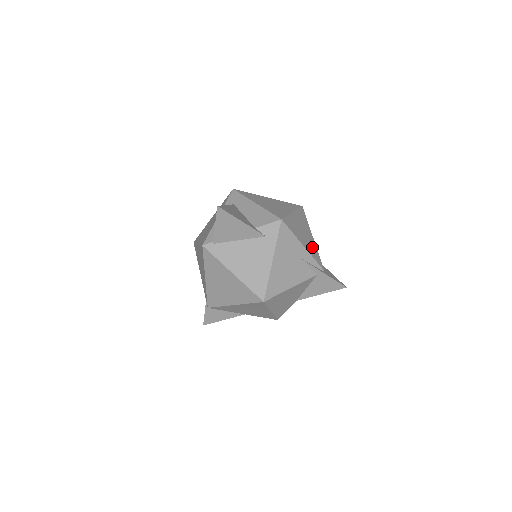
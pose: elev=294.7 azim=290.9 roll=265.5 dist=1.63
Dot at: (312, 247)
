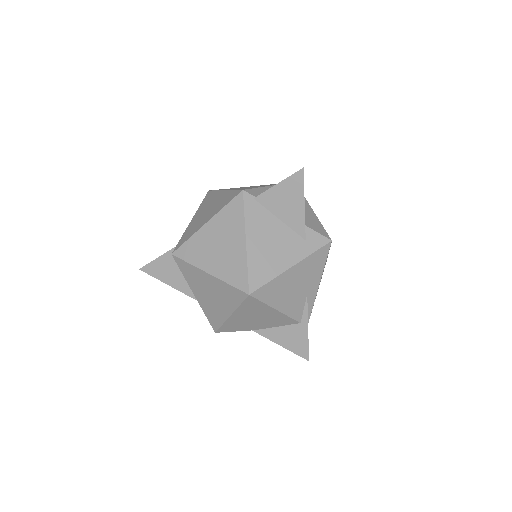
Dot at: occluded
